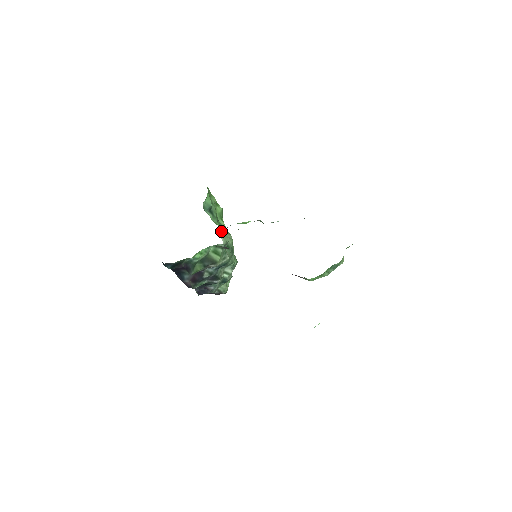
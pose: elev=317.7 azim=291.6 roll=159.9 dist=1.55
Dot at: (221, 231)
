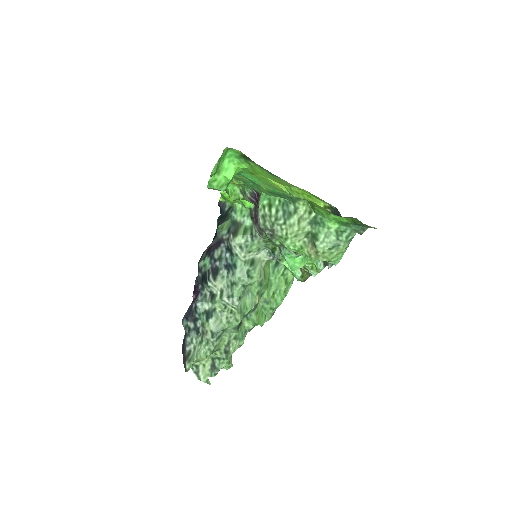
Dot at: (262, 307)
